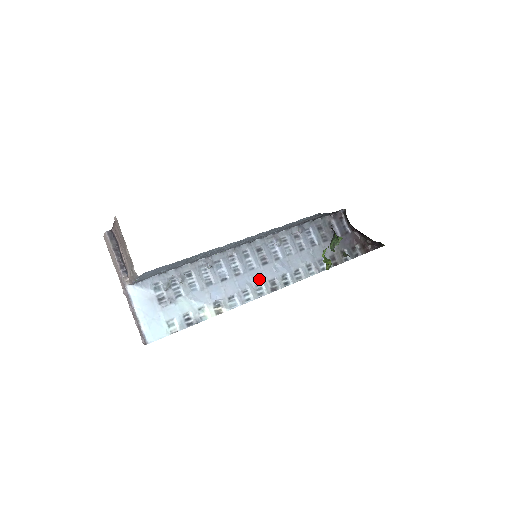
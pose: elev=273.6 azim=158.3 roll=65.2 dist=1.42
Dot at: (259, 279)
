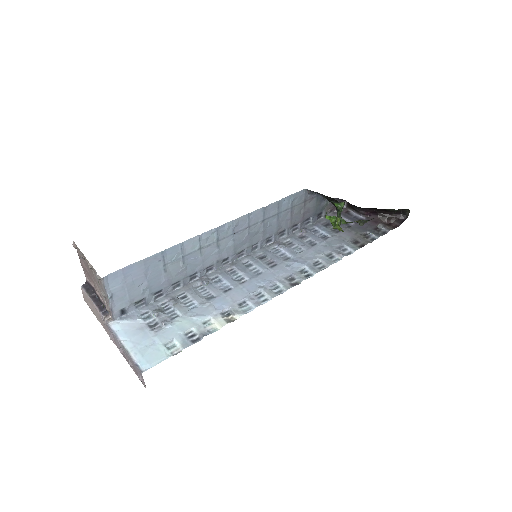
Dot at: (271, 280)
